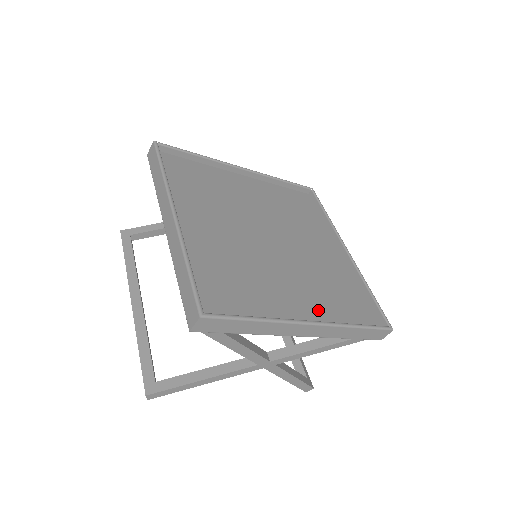
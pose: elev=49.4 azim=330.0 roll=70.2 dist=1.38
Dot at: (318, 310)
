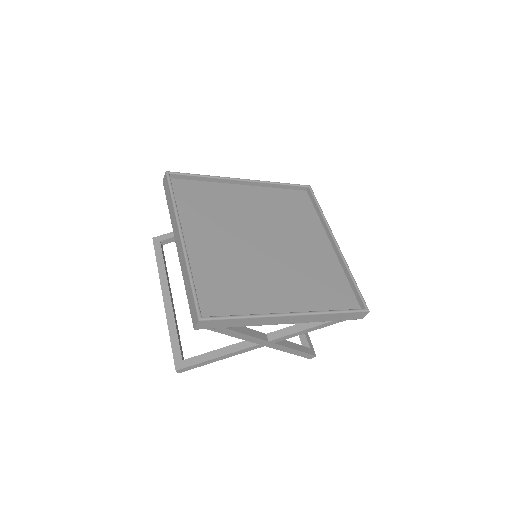
Dot at: (302, 301)
